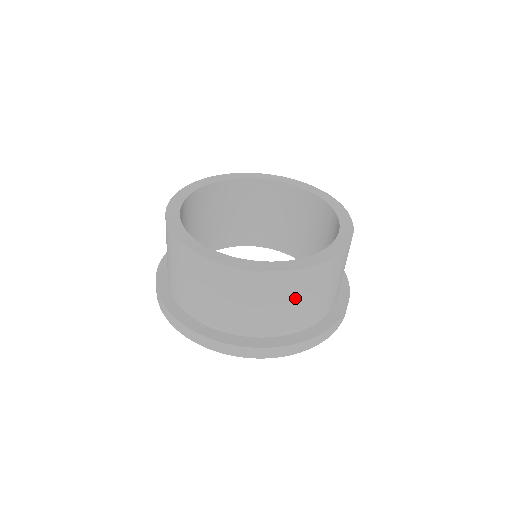
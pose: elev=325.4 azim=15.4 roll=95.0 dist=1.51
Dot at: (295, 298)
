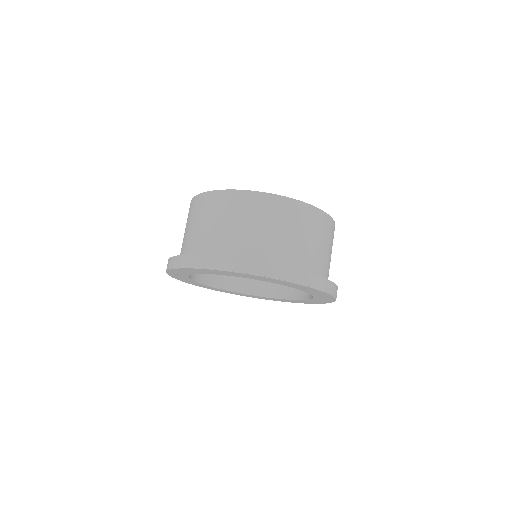
Dot at: (298, 230)
